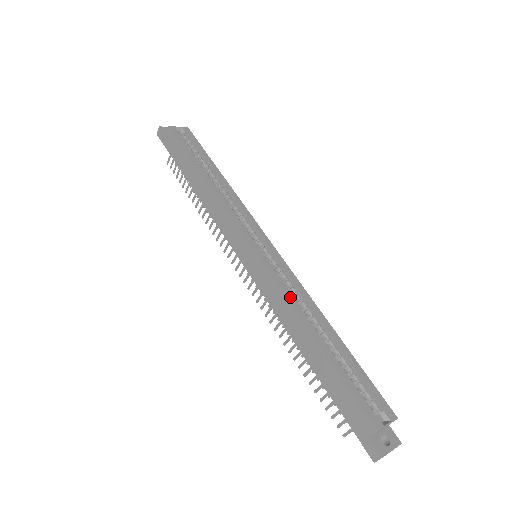
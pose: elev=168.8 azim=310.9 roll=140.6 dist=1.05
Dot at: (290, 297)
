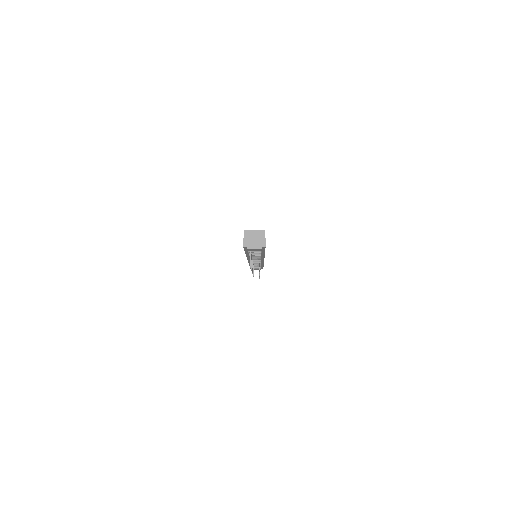
Dot at: occluded
